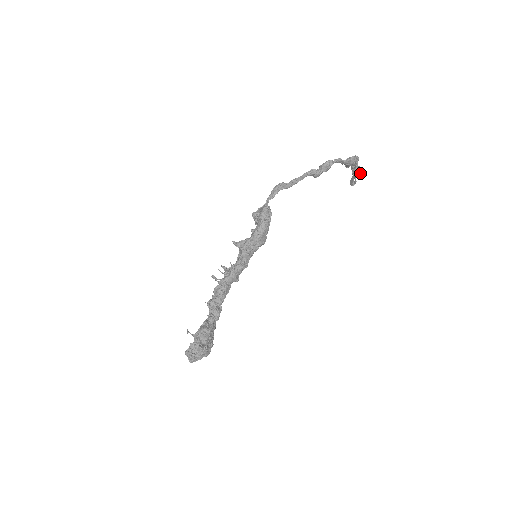
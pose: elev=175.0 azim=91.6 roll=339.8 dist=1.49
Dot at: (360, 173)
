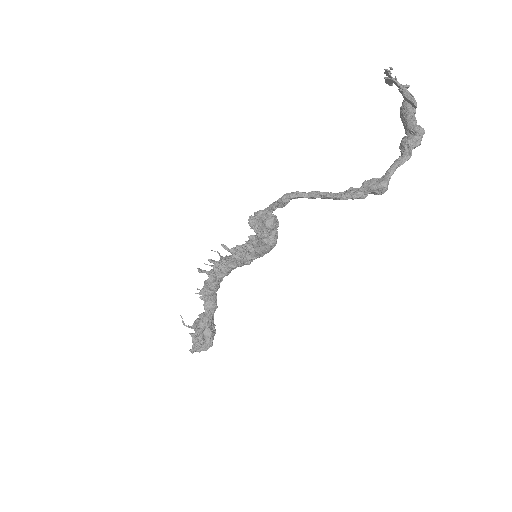
Dot at: occluded
